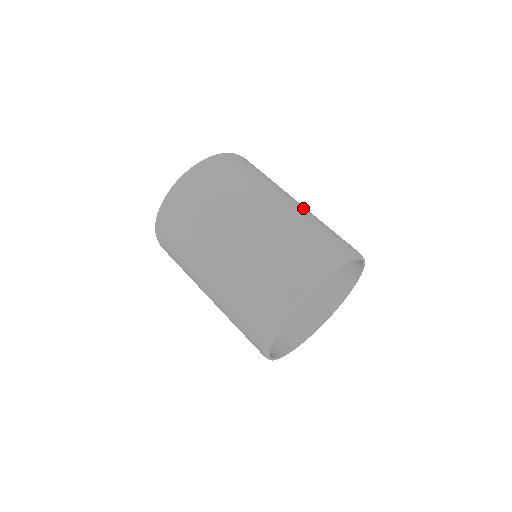
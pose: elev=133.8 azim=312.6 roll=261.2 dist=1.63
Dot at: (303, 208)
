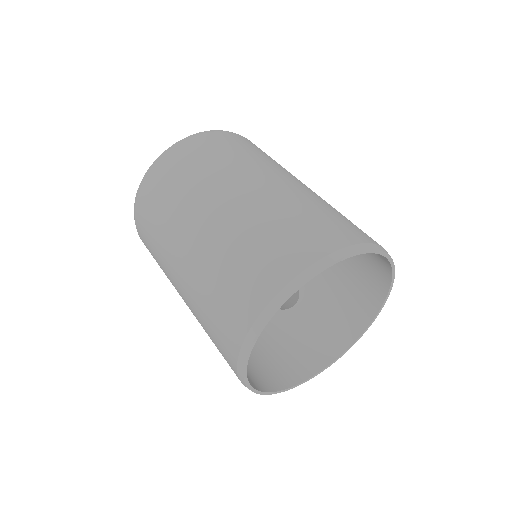
Dot at: (284, 189)
